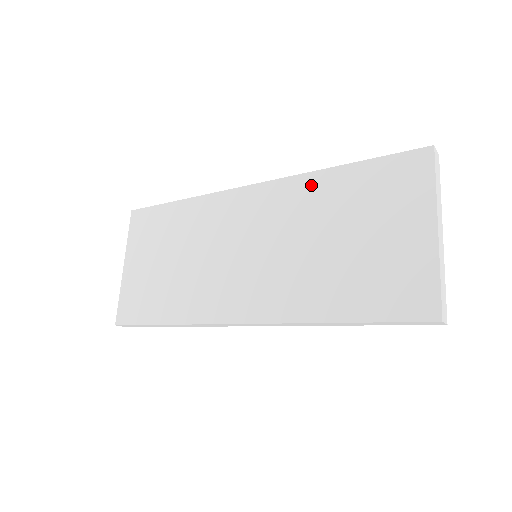
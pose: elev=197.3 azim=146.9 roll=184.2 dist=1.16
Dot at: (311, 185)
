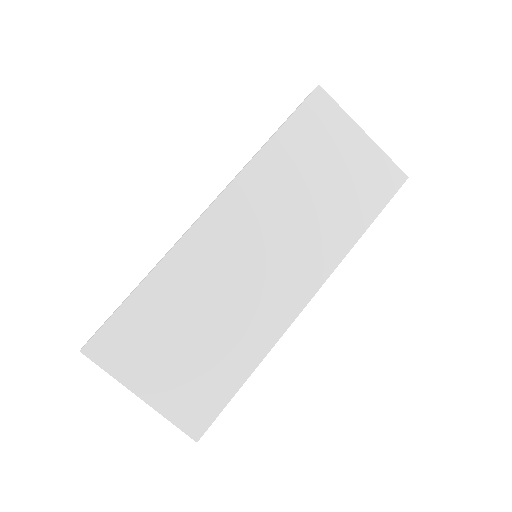
Dot at: (263, 167)
